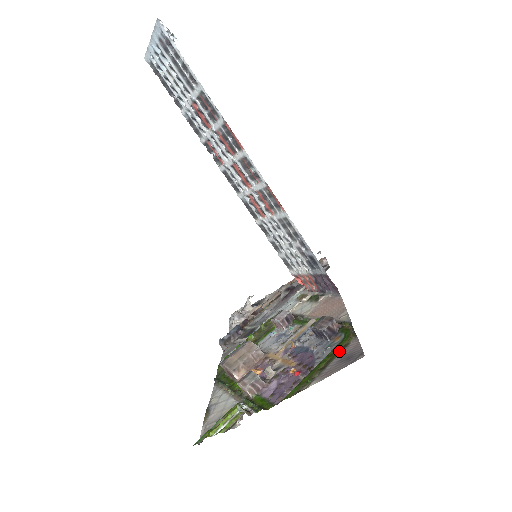
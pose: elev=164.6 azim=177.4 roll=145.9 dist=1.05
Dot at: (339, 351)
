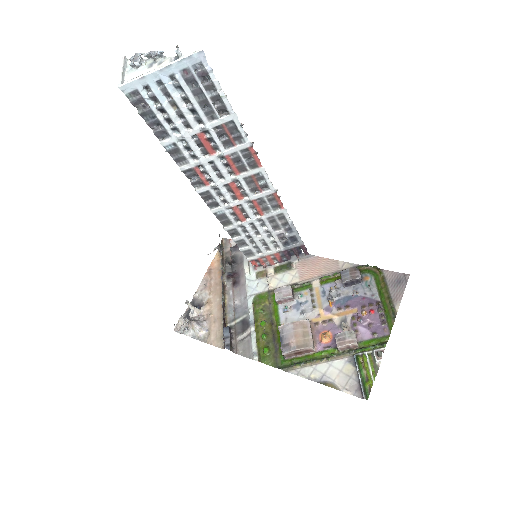
Dot at: (384, 283)
